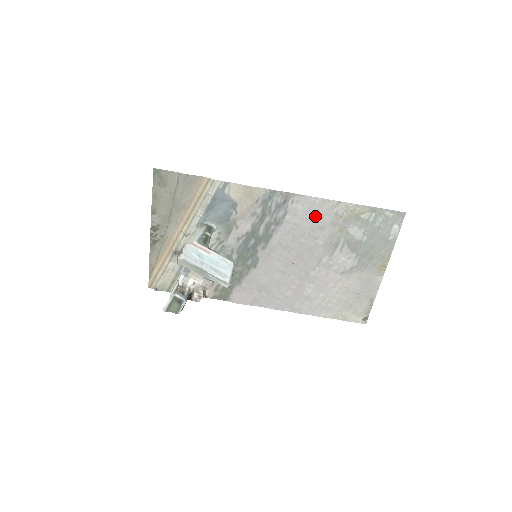
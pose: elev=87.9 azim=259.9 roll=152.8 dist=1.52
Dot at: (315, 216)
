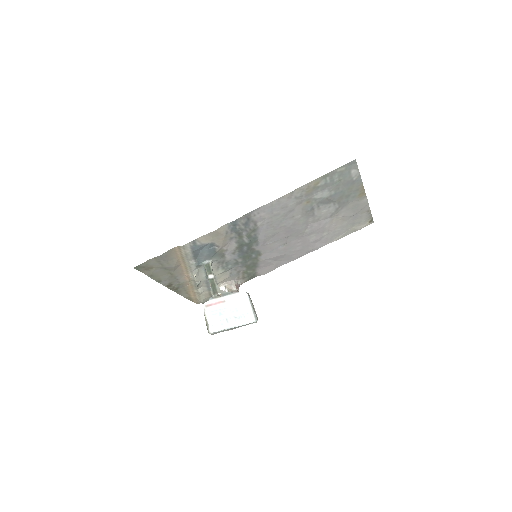
Dot at: (280, 210)
